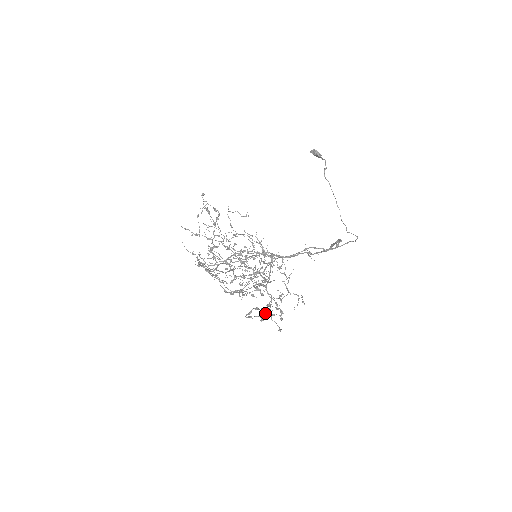
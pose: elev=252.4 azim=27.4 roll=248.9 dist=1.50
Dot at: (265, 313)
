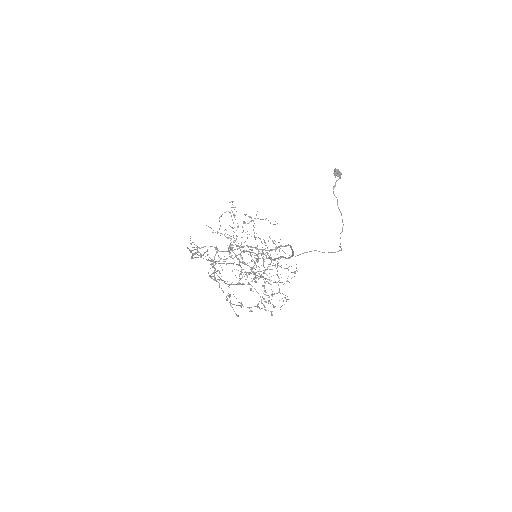
Dot at: (256, 306)
